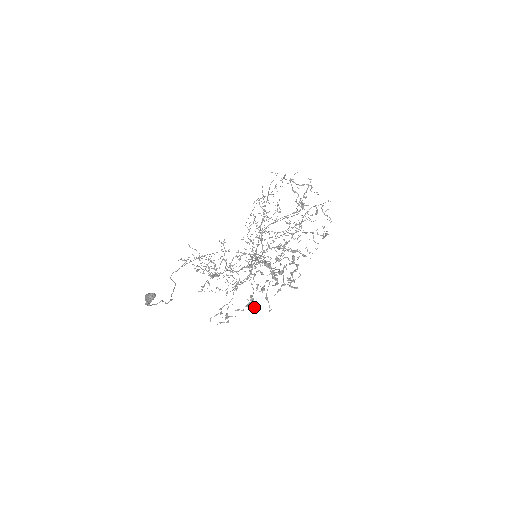
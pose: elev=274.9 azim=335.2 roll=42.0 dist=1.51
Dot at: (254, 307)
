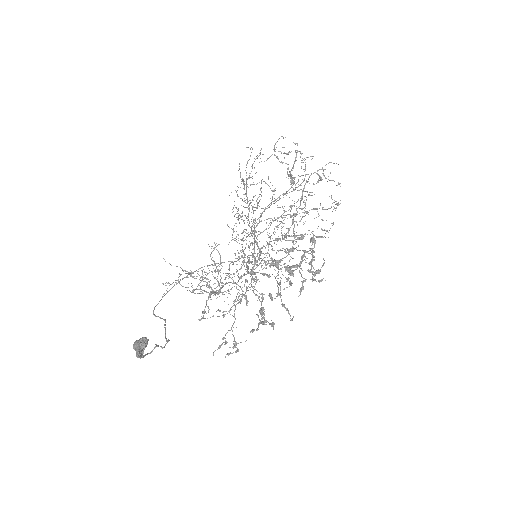
Dot at: (268, 322)
